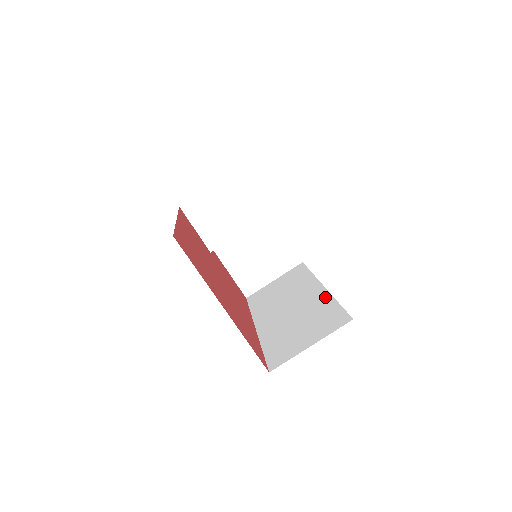
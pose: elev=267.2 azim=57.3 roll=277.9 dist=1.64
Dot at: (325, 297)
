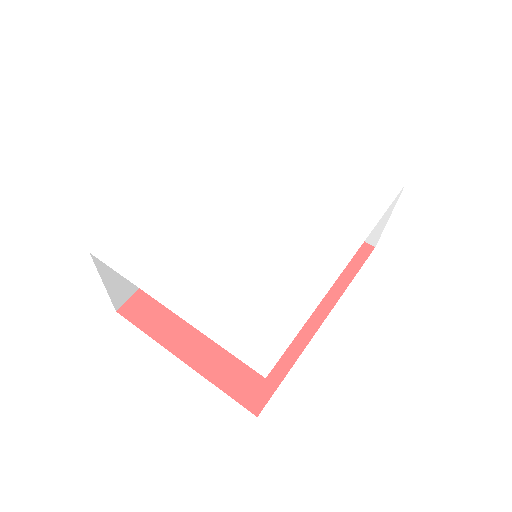
Dot at: occluded
